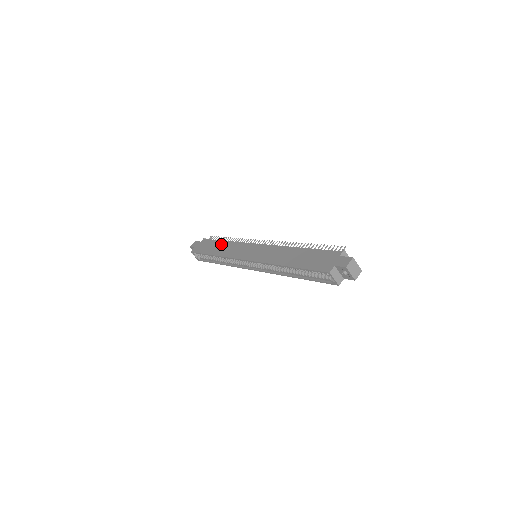
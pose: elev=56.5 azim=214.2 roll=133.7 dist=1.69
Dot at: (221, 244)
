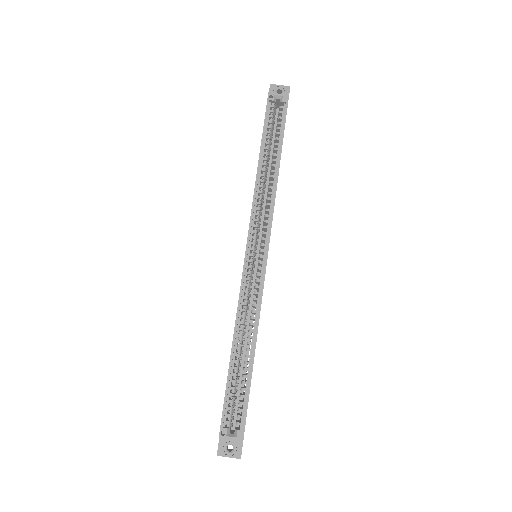
Dot at: occluded
